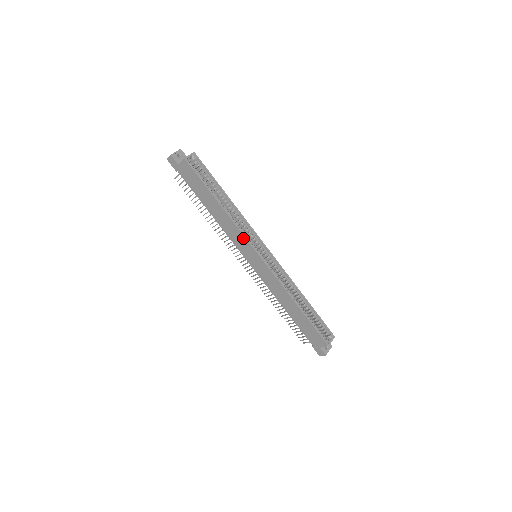
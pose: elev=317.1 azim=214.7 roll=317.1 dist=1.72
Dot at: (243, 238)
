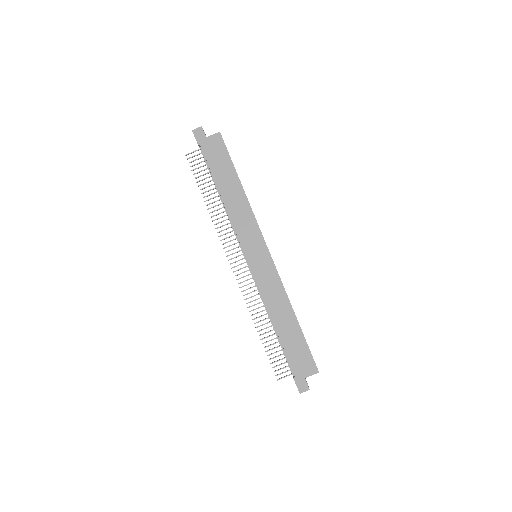
Dot at: (256, 227)
